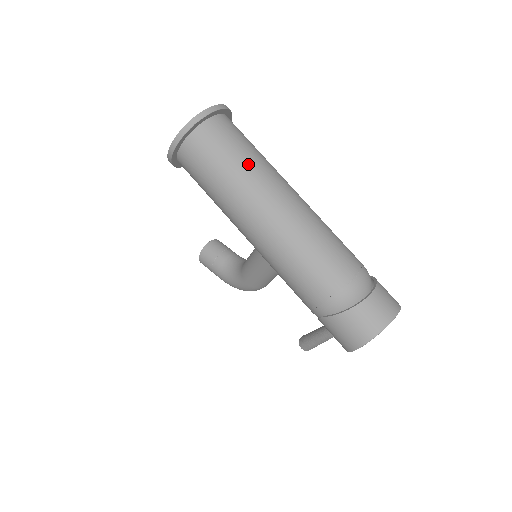
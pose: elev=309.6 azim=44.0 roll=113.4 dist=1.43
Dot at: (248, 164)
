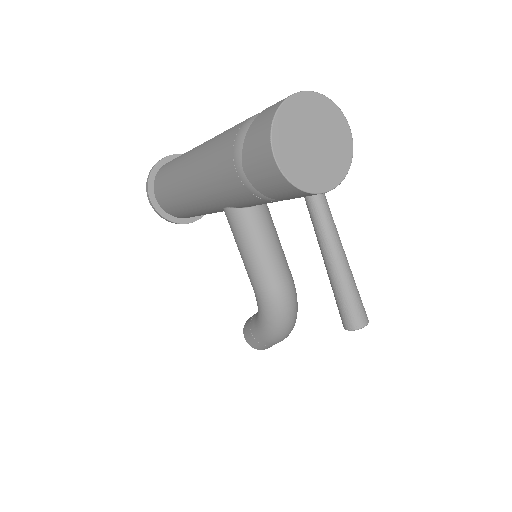
Dot at: occluded
